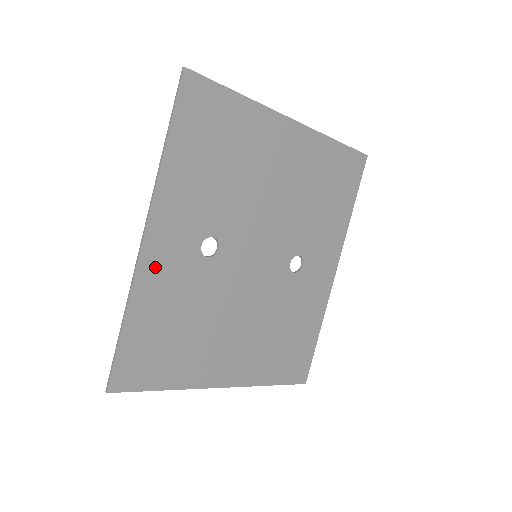
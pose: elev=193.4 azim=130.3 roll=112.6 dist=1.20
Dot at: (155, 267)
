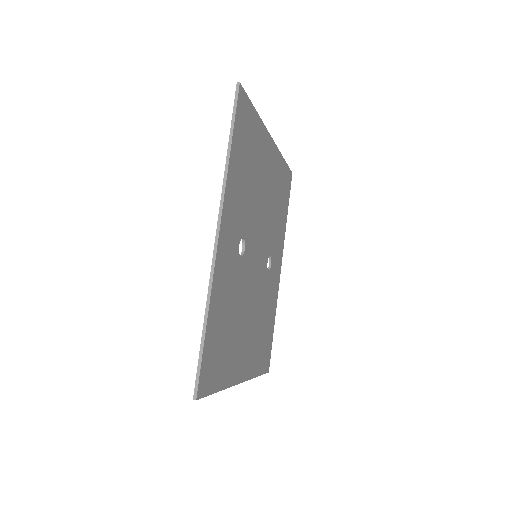
Dot at: (221, 266)
